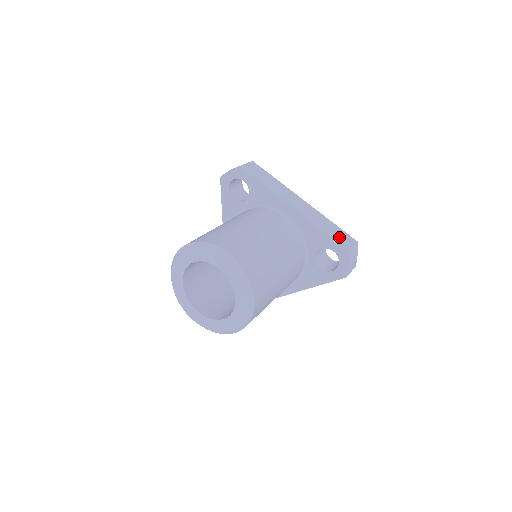
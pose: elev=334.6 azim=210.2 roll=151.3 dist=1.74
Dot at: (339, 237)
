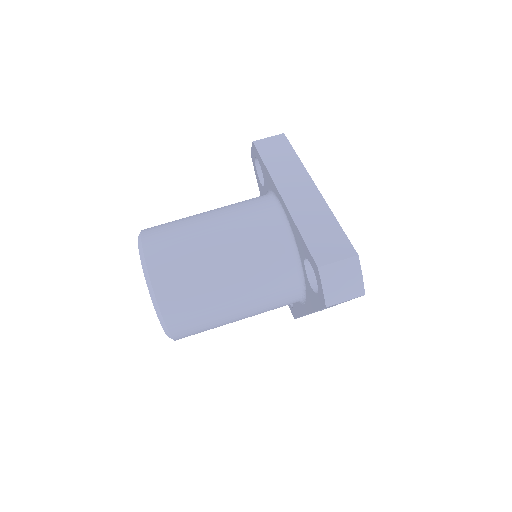
Dot at: (323, 244)
